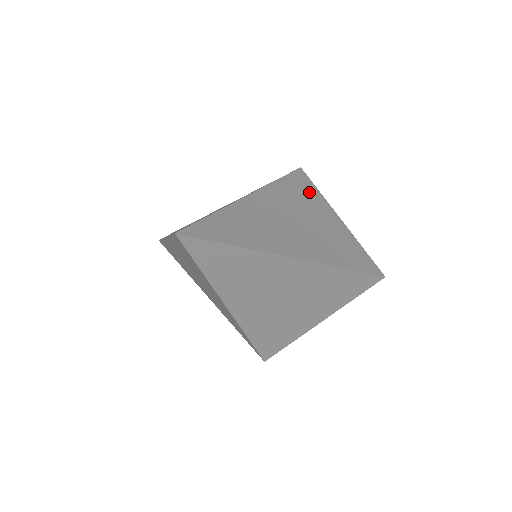
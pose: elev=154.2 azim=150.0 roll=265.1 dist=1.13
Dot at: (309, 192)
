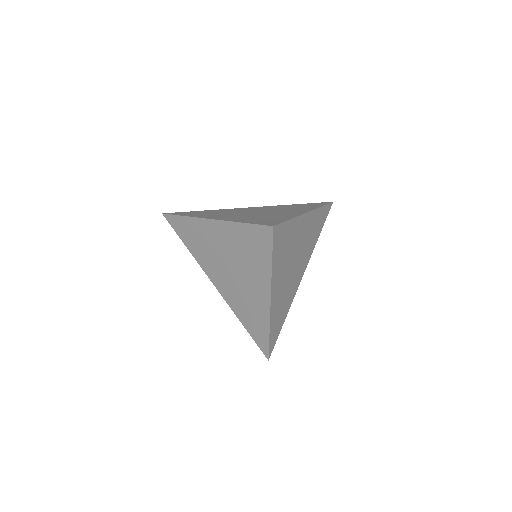
Dot at: (307, 207)
